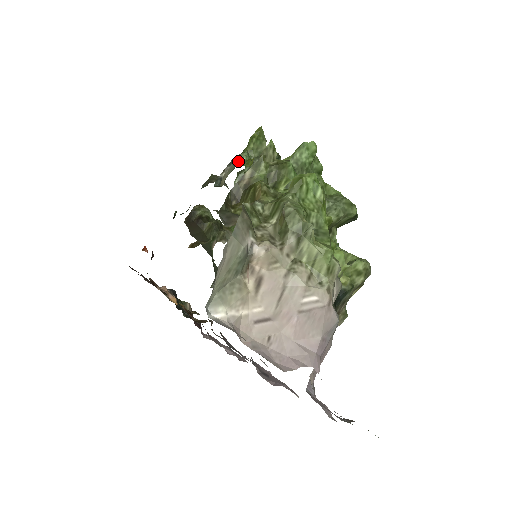
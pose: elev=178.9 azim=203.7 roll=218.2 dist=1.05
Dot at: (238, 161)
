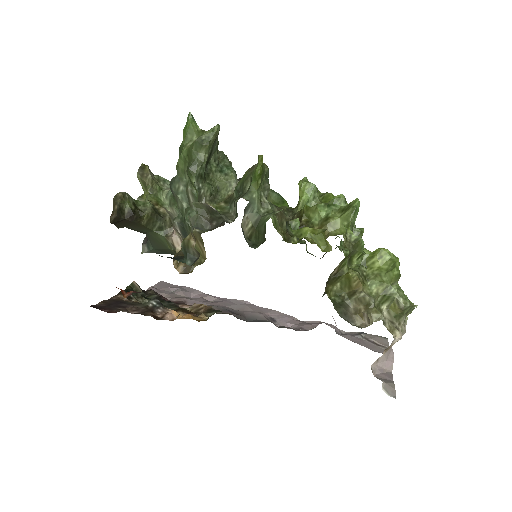
Dot at: (257, 207)
